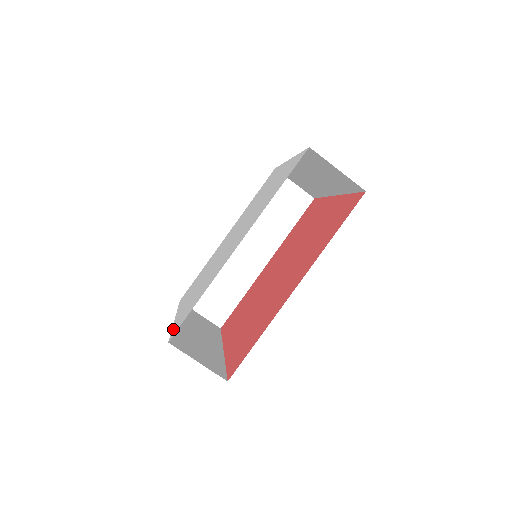
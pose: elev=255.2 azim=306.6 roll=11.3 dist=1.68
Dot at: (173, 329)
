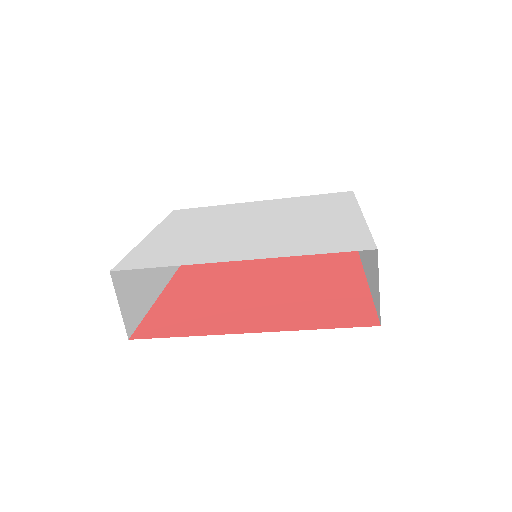
Dot at: (128, 257)
